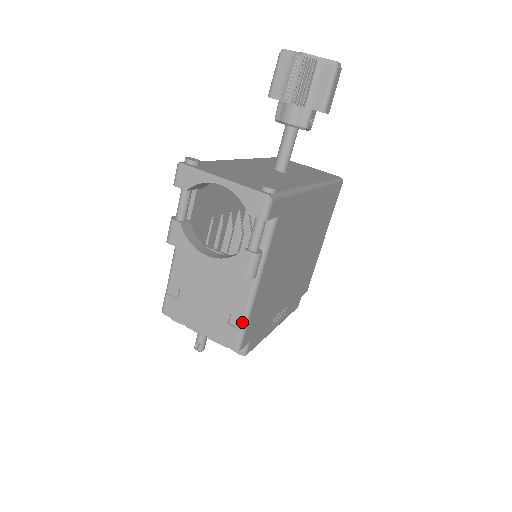
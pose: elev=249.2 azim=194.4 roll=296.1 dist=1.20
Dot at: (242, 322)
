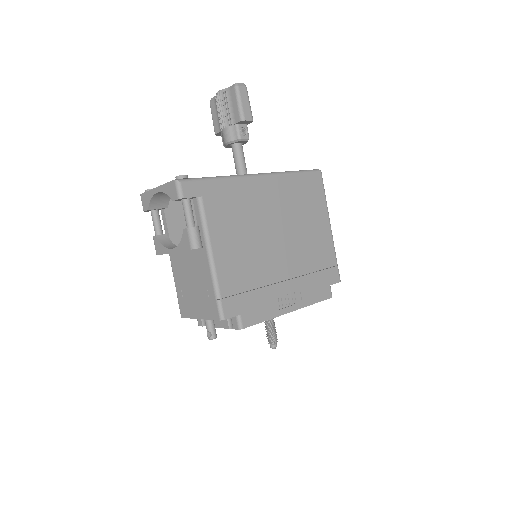
Dot at: (214, 293)
